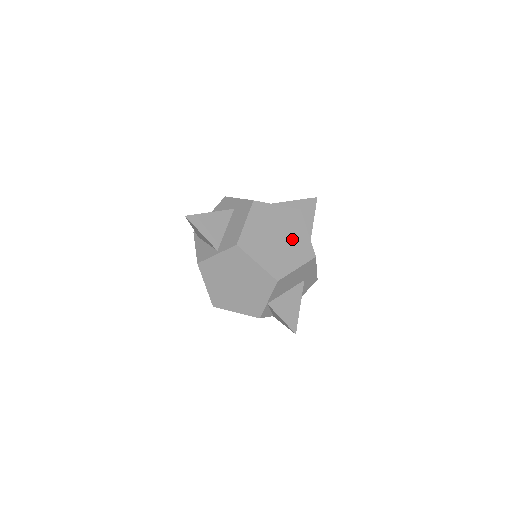
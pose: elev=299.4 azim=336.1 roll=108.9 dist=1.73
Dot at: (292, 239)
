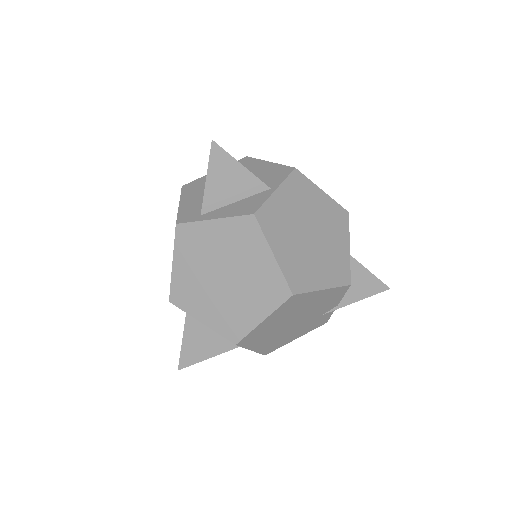
Dot at: occluded
